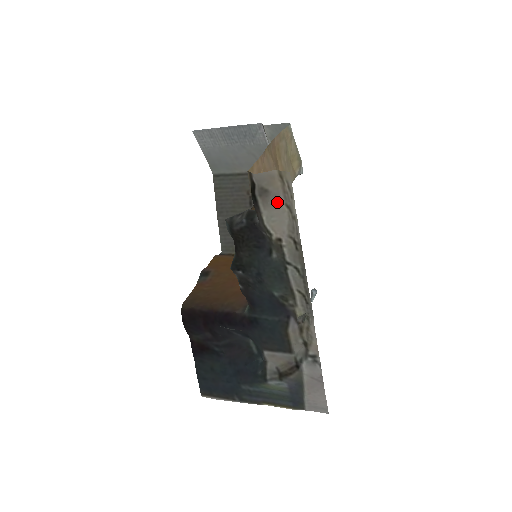
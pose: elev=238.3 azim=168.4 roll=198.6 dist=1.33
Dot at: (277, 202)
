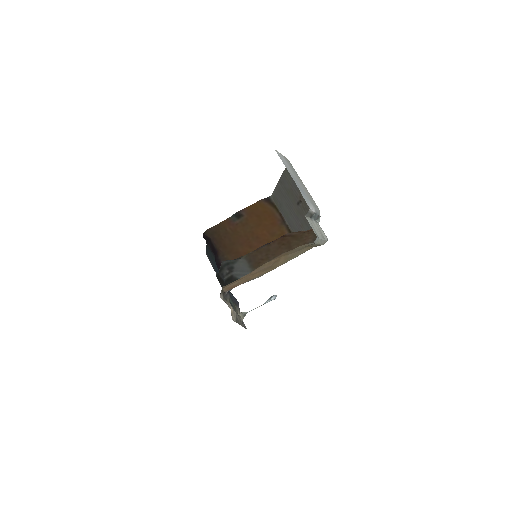
Dot at: occluded
